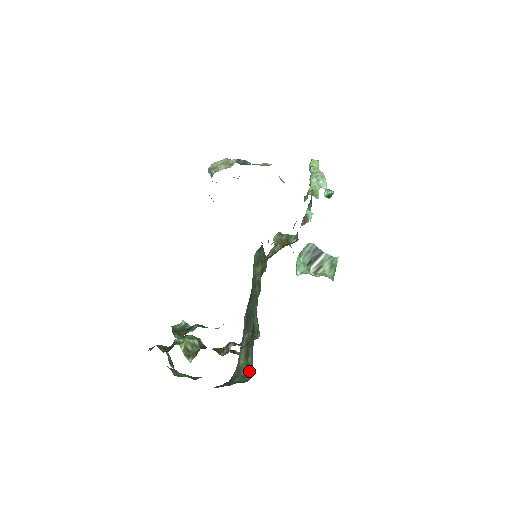
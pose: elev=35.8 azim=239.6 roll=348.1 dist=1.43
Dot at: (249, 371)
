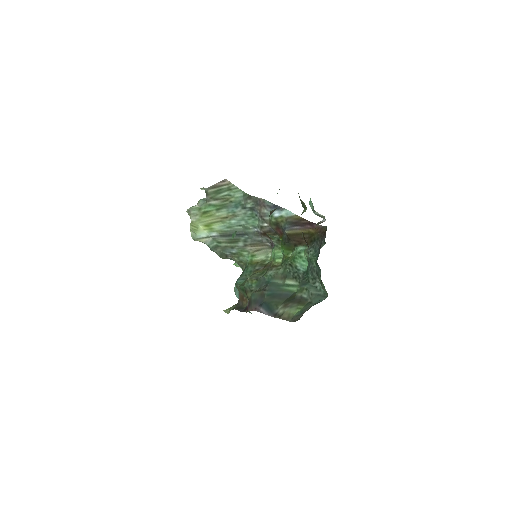
Dot at: (319, 297)
